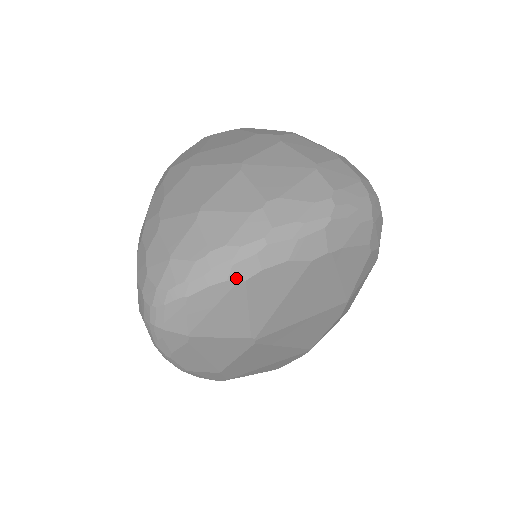
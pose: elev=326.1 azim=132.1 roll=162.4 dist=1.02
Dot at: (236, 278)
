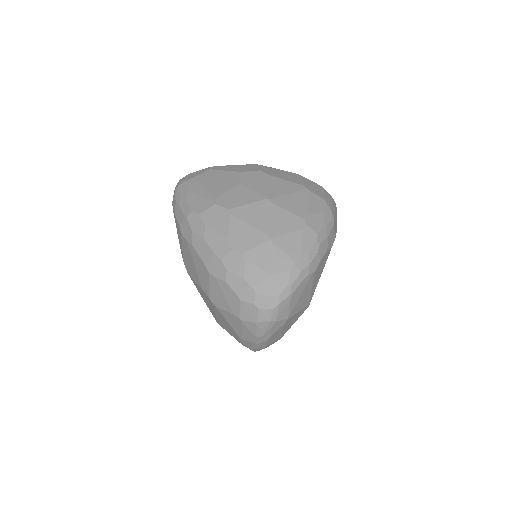
Dot at: (312, 271)
